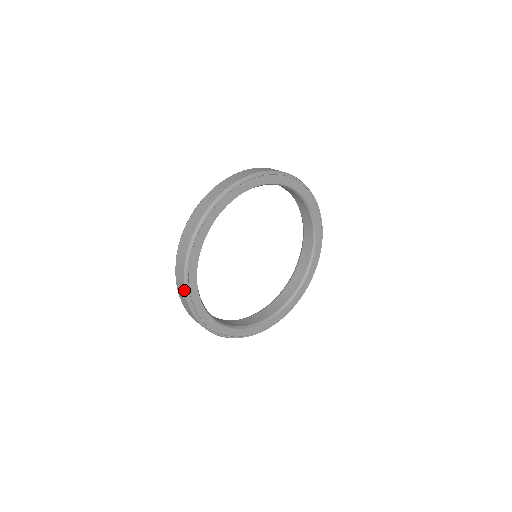
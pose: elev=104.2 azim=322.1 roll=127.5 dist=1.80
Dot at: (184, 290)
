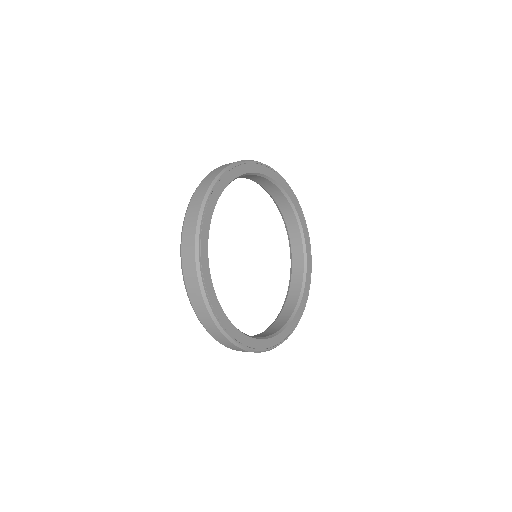
Dot at: (195, 227)
